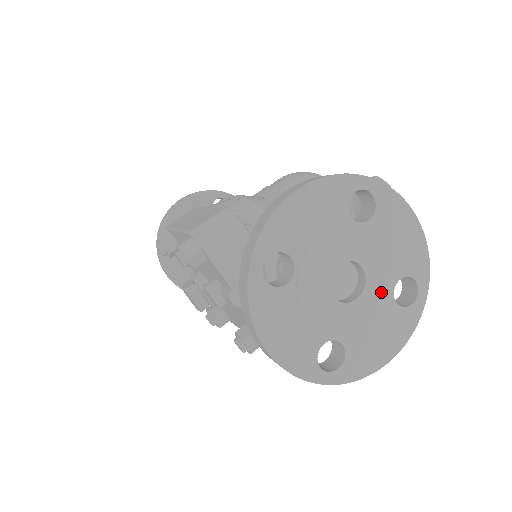
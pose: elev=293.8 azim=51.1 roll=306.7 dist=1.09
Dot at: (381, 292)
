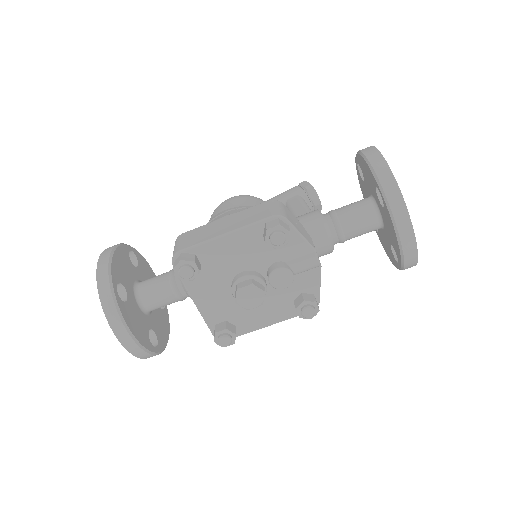
Dot at: occluded
